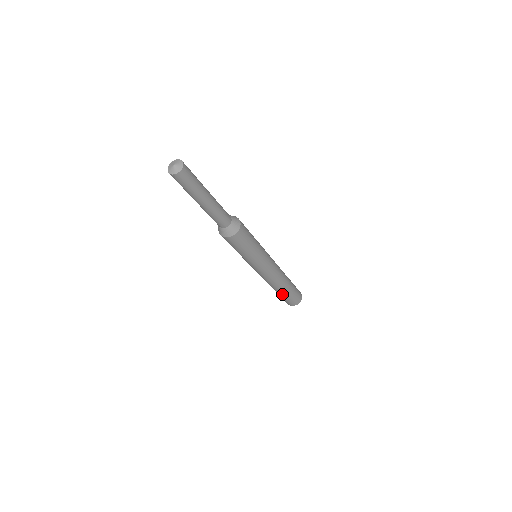
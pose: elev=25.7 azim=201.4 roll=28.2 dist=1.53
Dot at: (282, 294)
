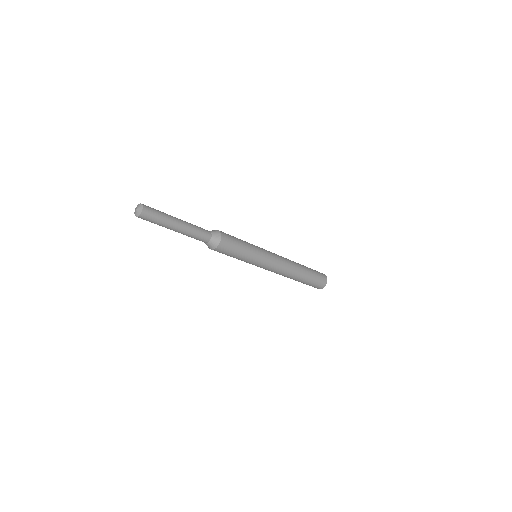
Dot at: (306, 278)
